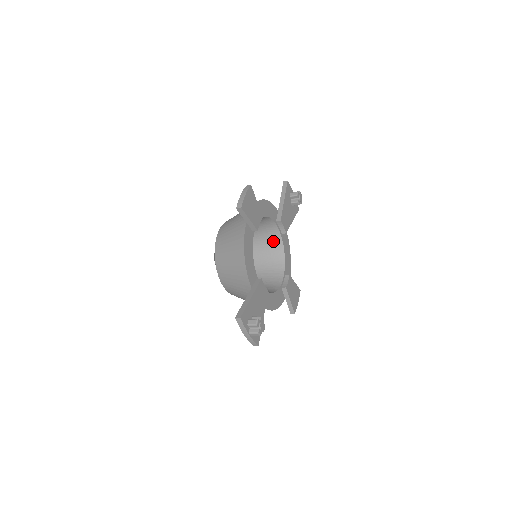
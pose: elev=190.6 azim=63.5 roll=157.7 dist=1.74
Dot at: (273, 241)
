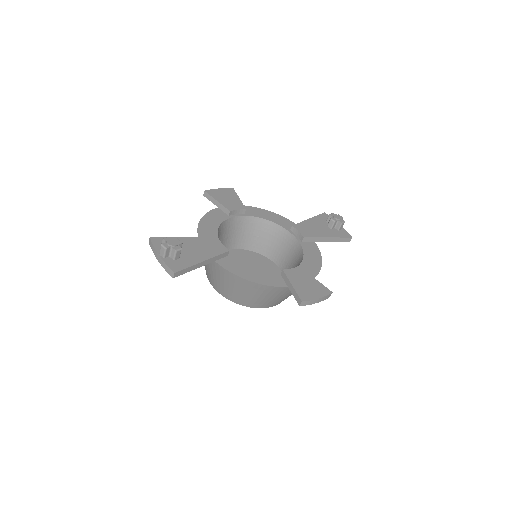
Dot at: (295, 254)
